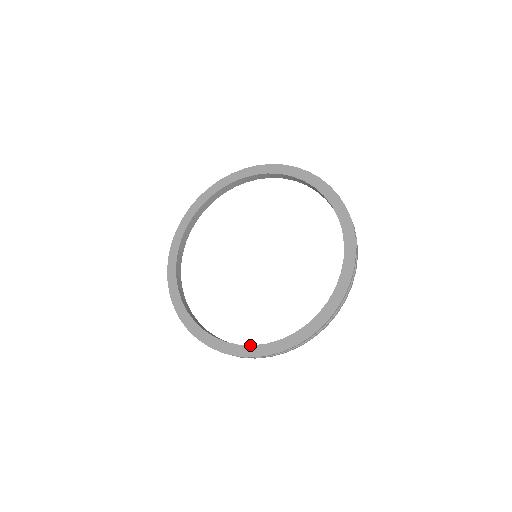
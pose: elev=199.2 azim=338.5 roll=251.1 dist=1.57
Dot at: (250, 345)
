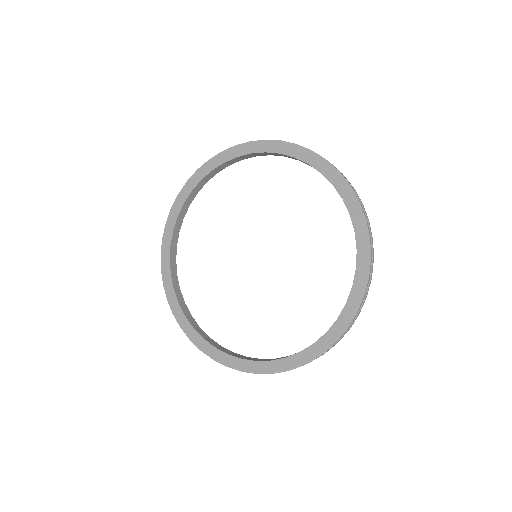
Dot at: (297, 353)
